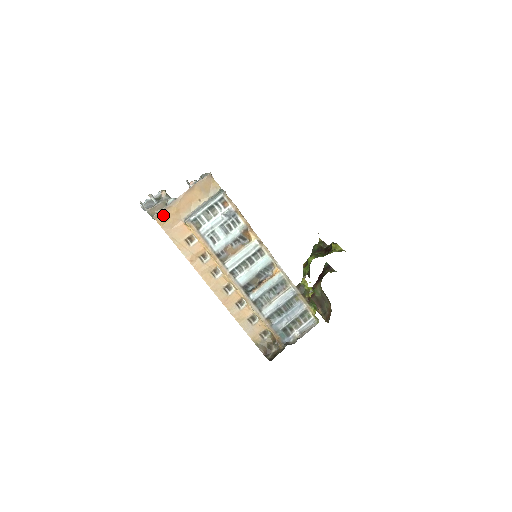
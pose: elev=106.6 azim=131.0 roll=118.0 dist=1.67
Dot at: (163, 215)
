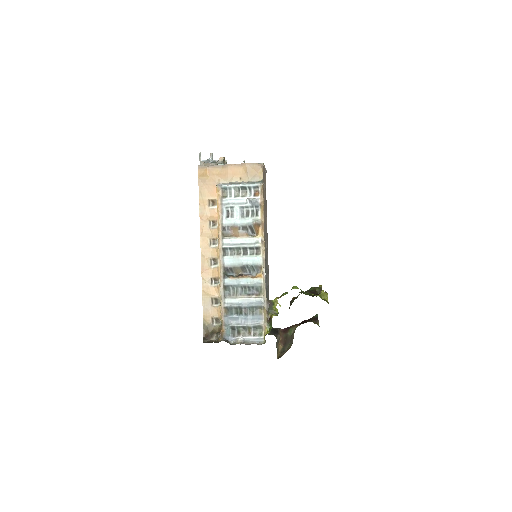
Dot at: (206, 170)
